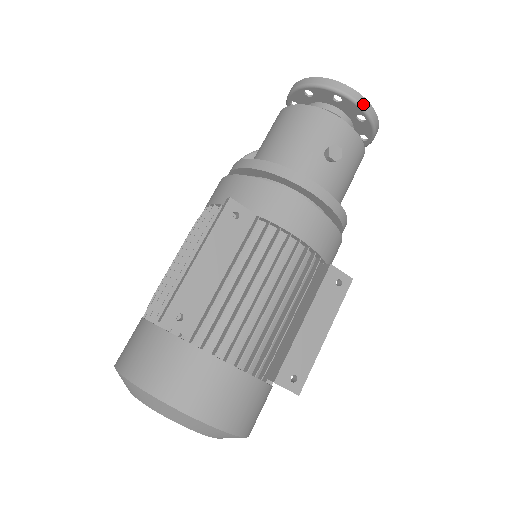
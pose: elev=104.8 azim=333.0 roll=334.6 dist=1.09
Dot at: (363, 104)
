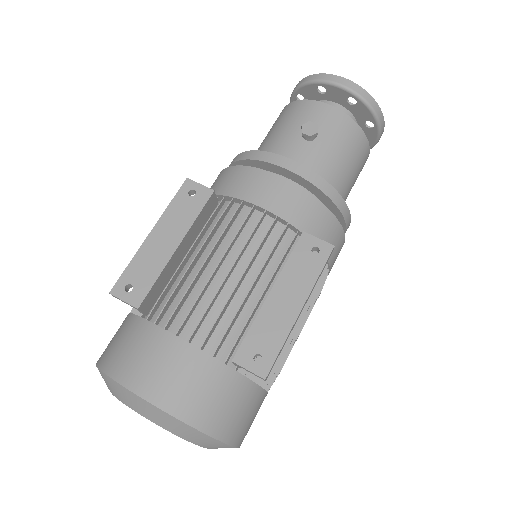
Dot at: (346, 85)
